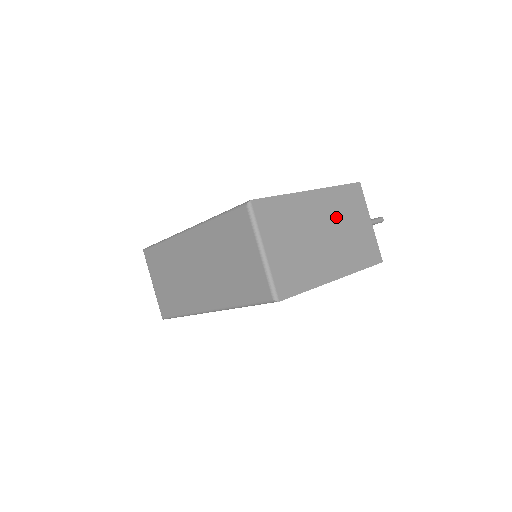
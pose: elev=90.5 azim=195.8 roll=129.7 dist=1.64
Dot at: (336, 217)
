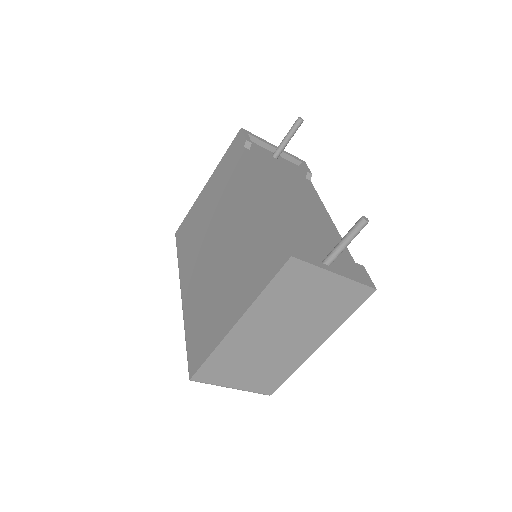
Dot at: (282, 315)
